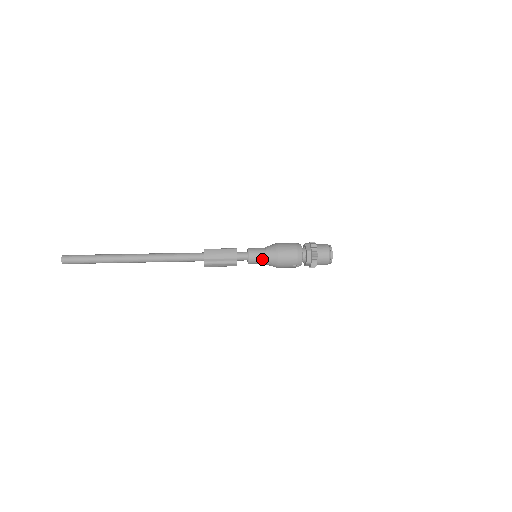
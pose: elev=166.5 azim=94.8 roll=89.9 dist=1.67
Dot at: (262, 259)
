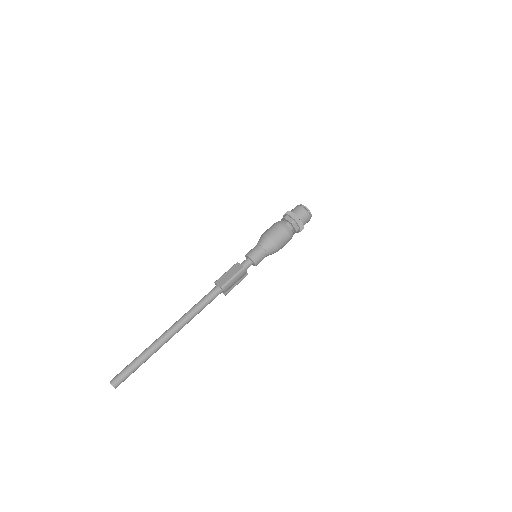
Dot at: occluded
